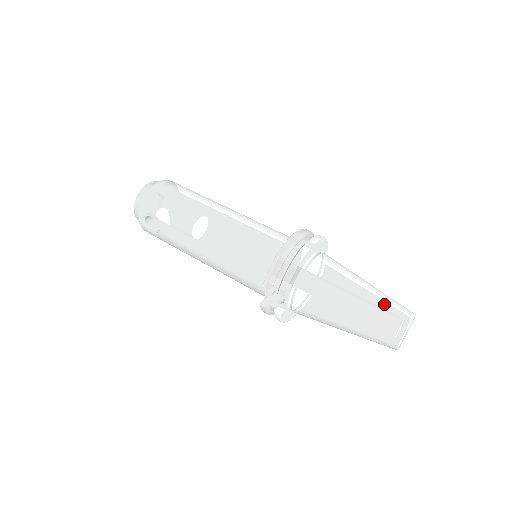
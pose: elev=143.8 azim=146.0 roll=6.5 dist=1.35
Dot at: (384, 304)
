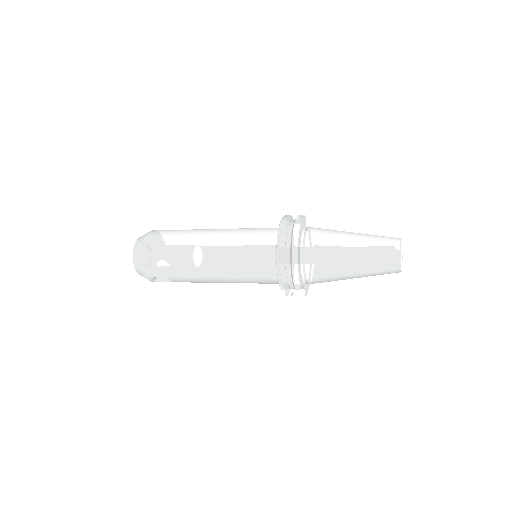
Dot at: (375, 251)
